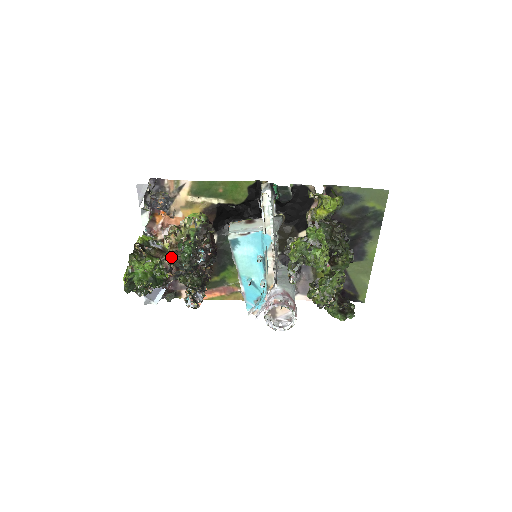
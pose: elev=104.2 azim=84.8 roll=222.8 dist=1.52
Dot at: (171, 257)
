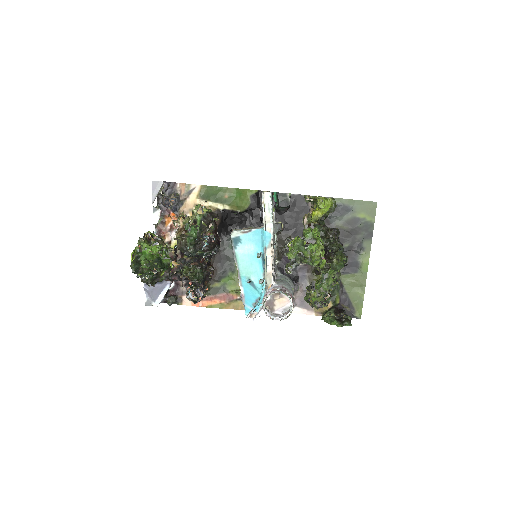
Dot at: (177, 243)
